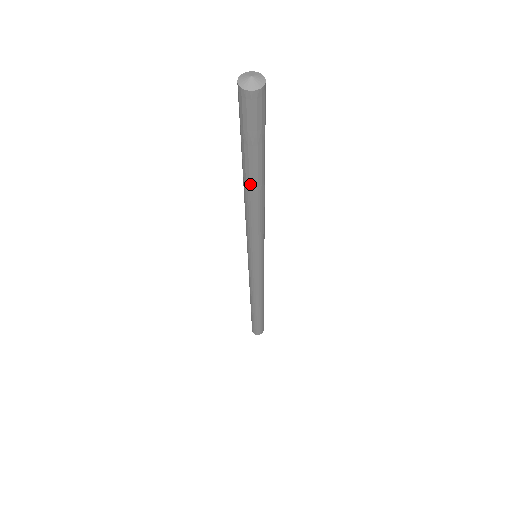
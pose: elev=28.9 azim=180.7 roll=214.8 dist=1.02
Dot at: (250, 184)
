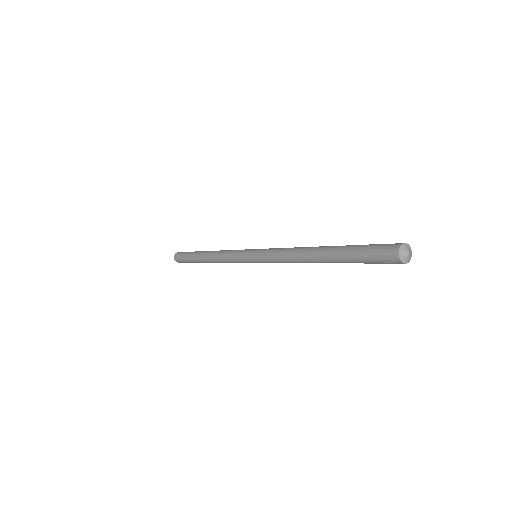
Dot at: (324, 257)
